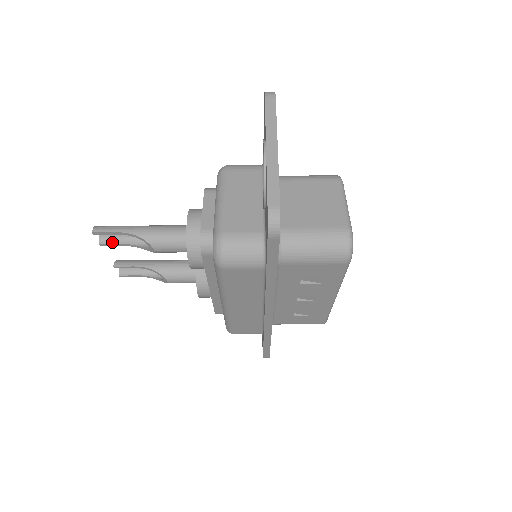
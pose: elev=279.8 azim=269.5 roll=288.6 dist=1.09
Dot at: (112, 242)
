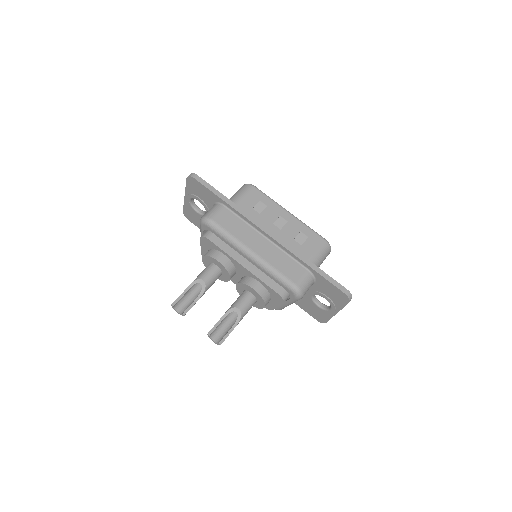
Dot at: (188, 308)
